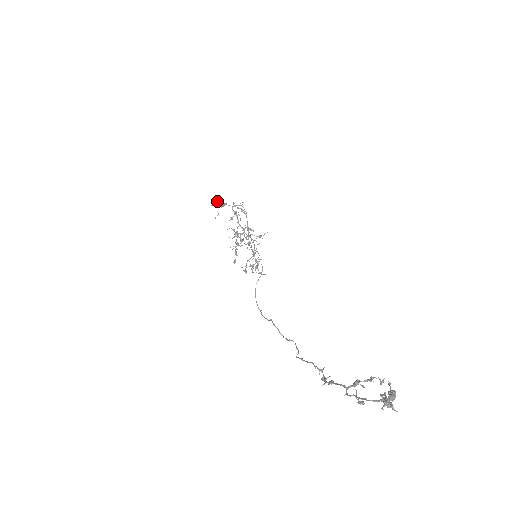
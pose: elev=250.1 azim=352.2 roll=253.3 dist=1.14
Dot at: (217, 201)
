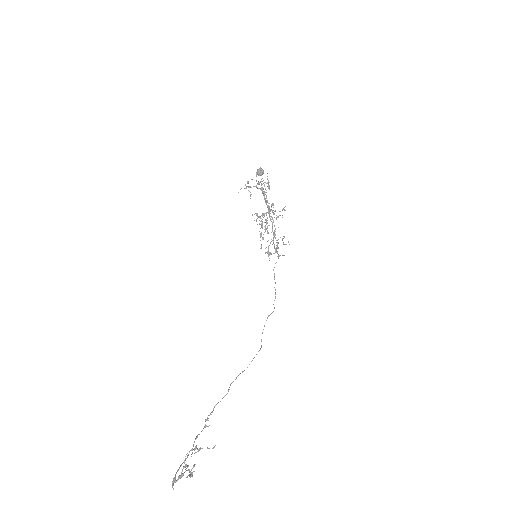
Dot at: (247, 181)
